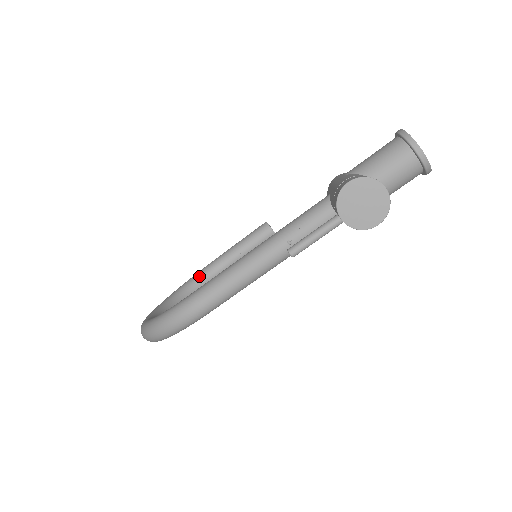
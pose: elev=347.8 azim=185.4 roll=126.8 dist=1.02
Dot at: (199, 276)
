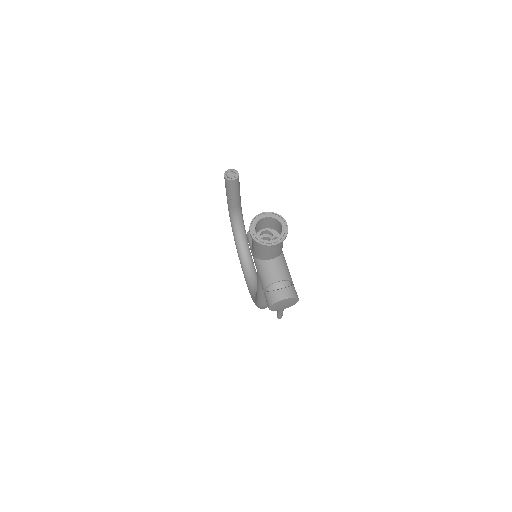
Dot at: (234, 224)
